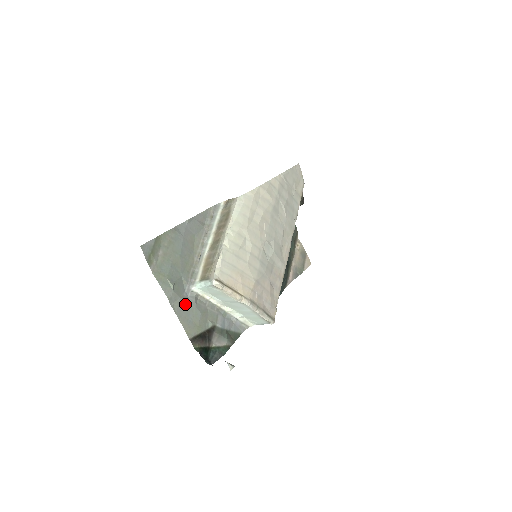
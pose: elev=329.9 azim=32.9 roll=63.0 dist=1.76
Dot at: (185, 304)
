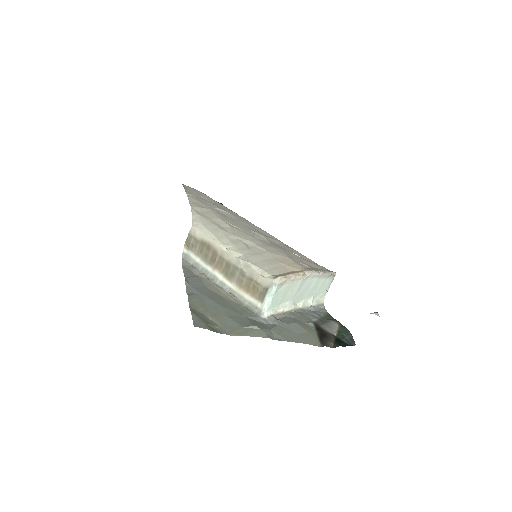
Dot at: (280, 330)
